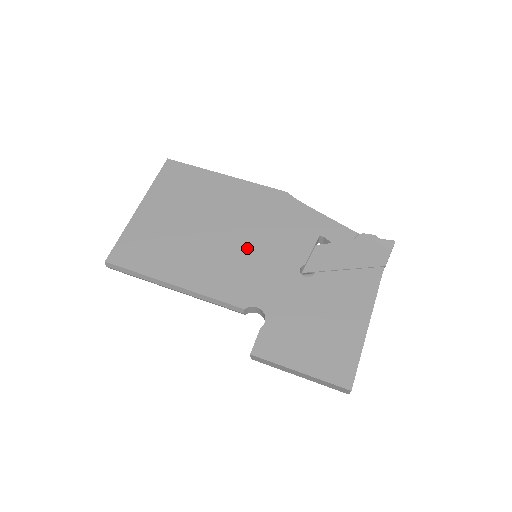
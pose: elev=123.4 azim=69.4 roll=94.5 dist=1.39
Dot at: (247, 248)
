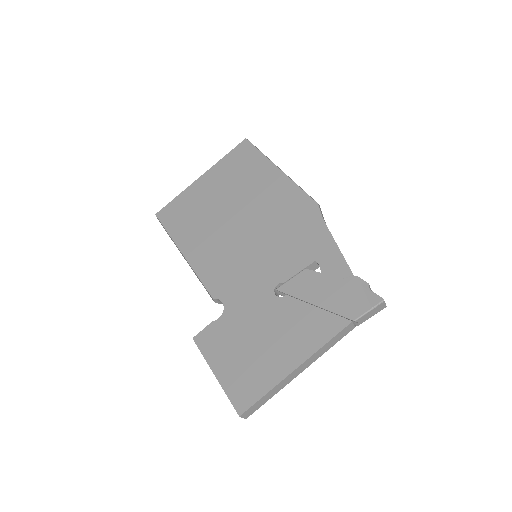
Dot at: (249, 246)
